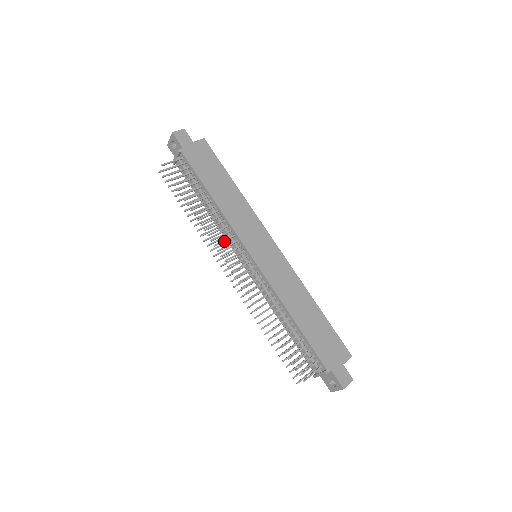
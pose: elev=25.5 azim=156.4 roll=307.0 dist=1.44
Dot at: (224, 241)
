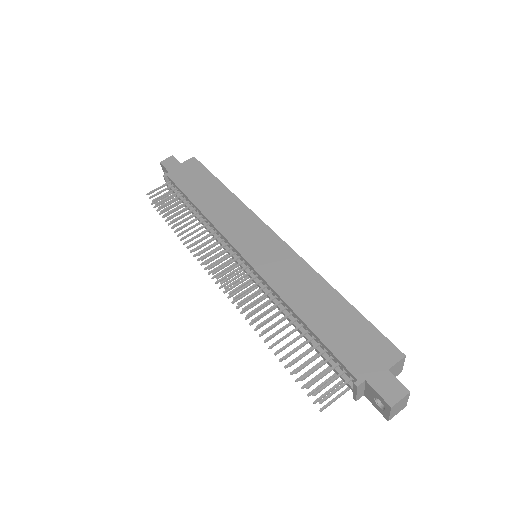
Dot at: (210, 247)
